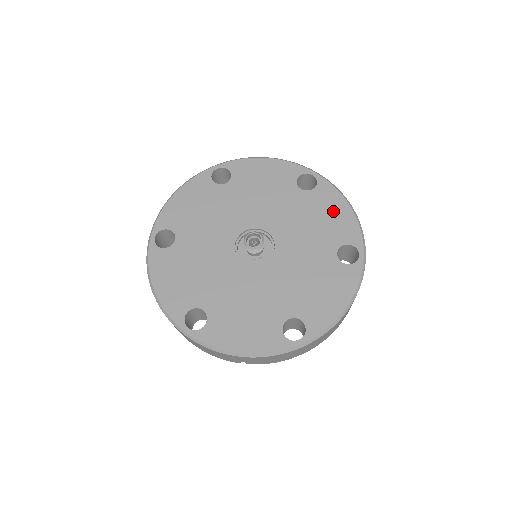
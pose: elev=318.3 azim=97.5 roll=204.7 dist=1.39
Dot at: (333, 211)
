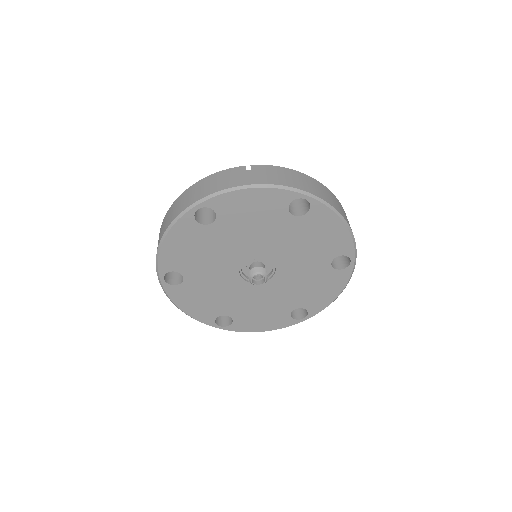
Dot at: (327, 231)
